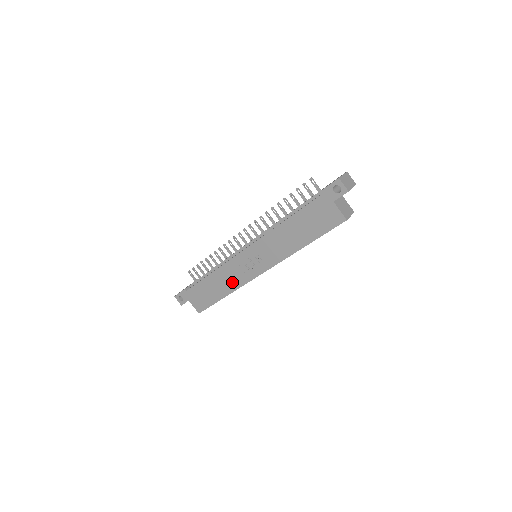
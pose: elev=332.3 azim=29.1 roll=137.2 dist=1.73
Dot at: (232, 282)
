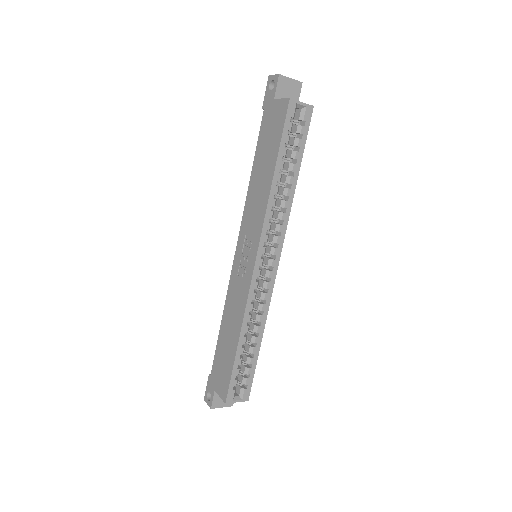
Dot at: (238, 308)
